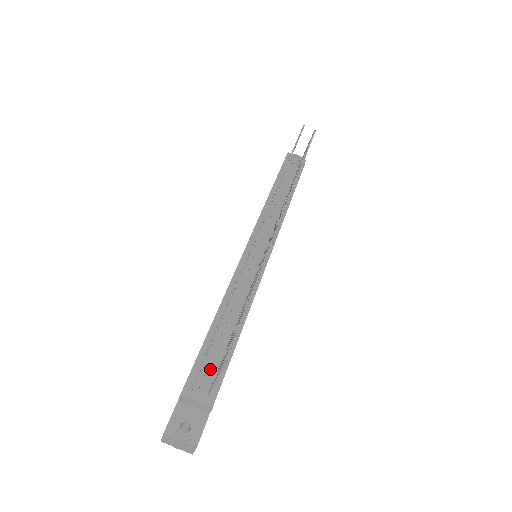
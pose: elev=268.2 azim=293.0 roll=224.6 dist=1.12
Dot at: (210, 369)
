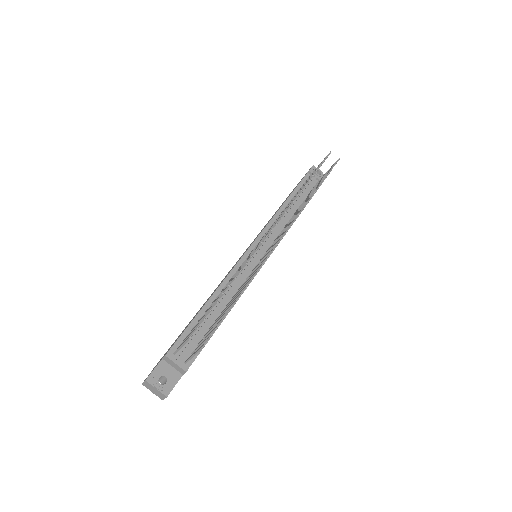
Dot at: (192, 342)
